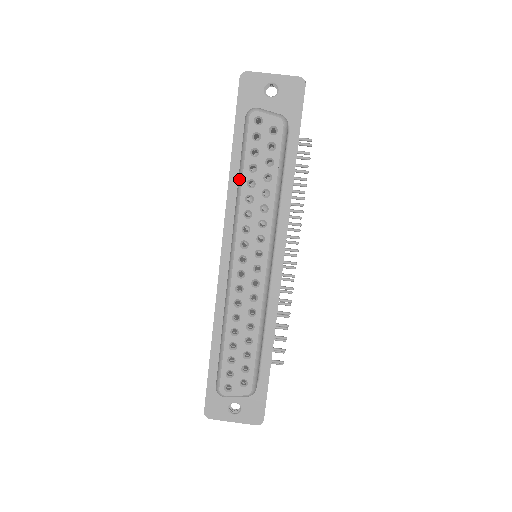
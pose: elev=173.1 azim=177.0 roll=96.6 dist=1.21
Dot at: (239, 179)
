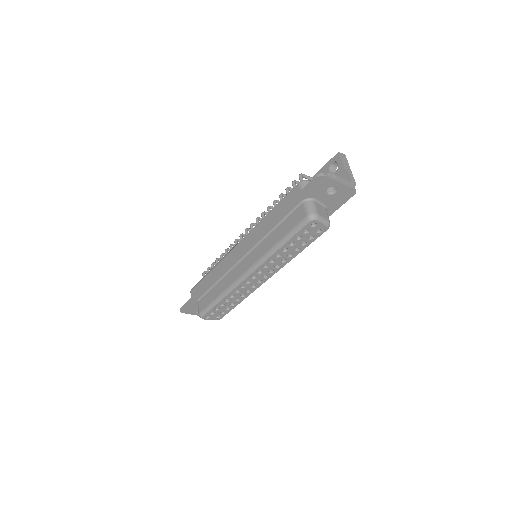
Dot at: (279, 245)
